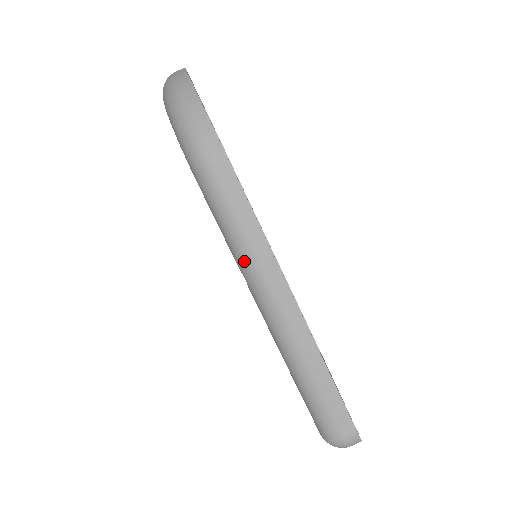
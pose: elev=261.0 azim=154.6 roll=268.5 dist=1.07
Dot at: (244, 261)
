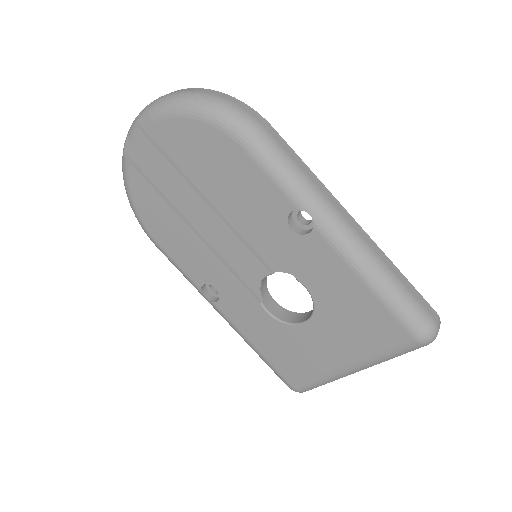
Dot at: (308, 194)
